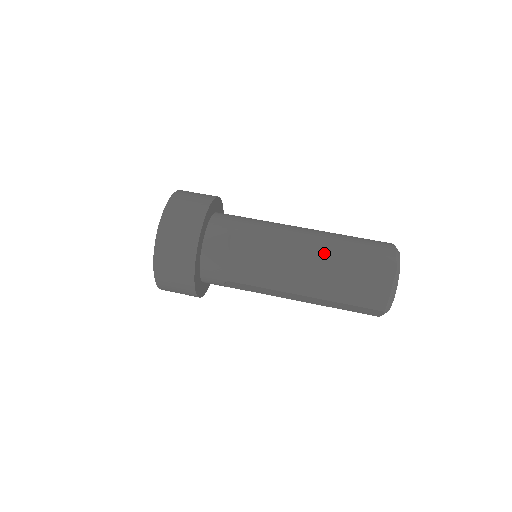
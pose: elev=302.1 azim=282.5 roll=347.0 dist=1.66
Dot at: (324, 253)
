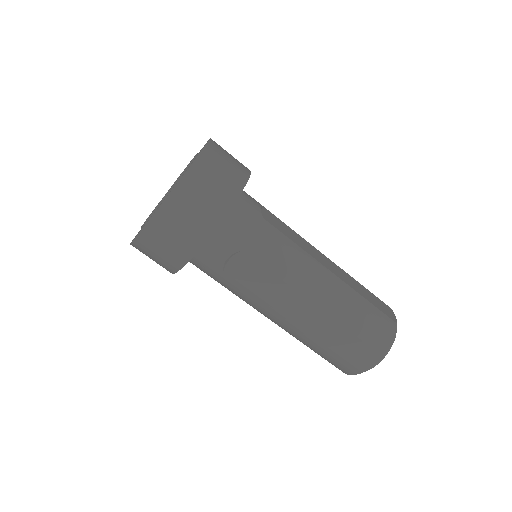
Dot at: (319, 320)
